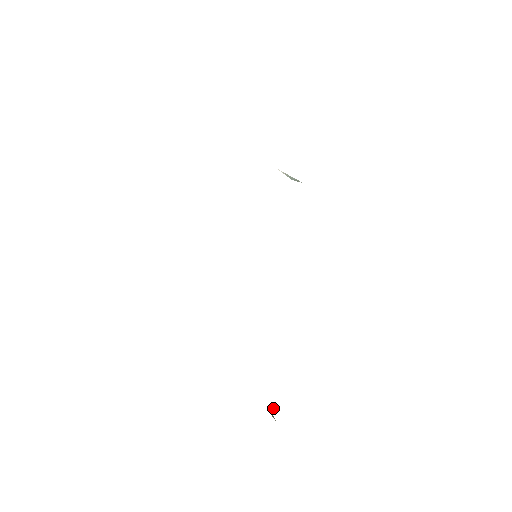
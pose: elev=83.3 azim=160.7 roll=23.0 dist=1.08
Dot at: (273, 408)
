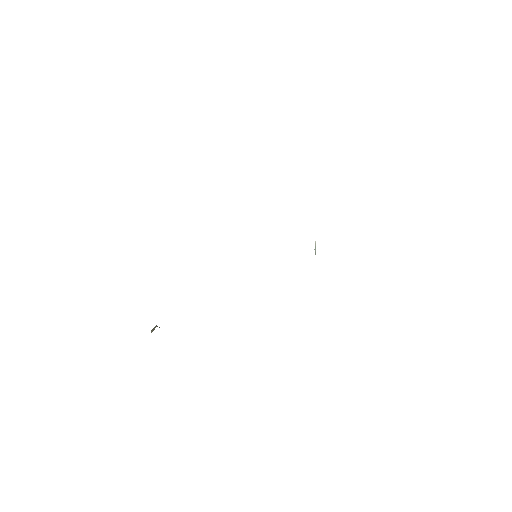
Dot at: (159, 327)
